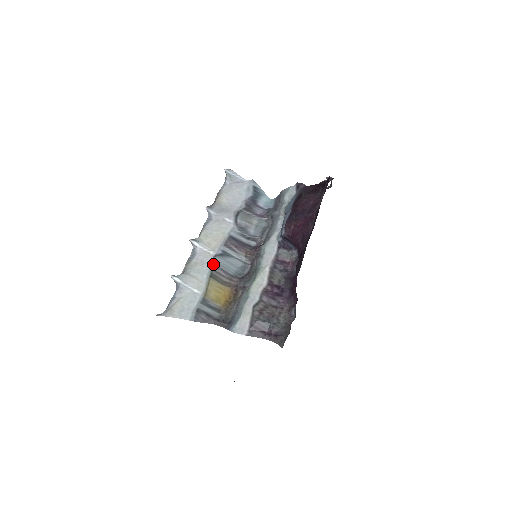
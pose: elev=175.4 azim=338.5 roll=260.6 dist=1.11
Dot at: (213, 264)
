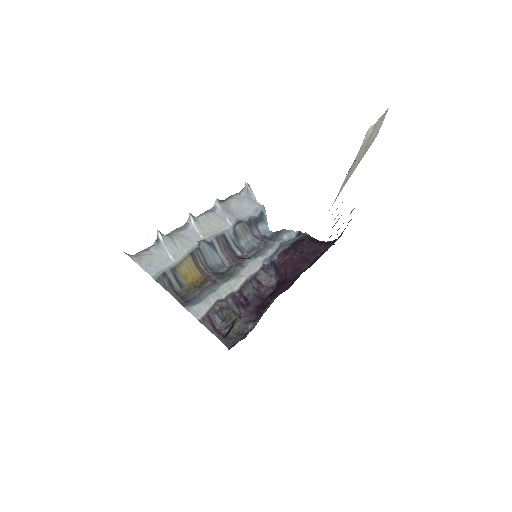
Dot at: (198, 246)
